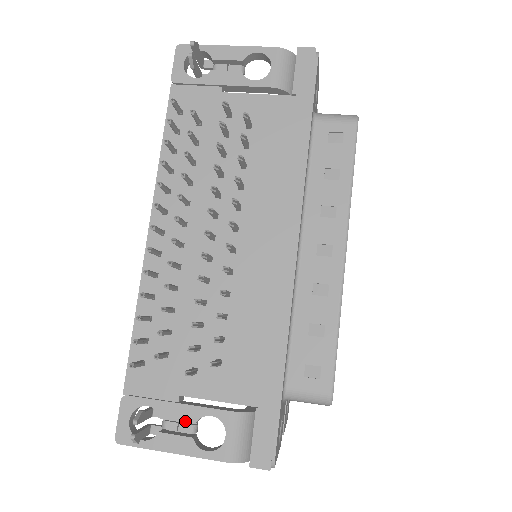
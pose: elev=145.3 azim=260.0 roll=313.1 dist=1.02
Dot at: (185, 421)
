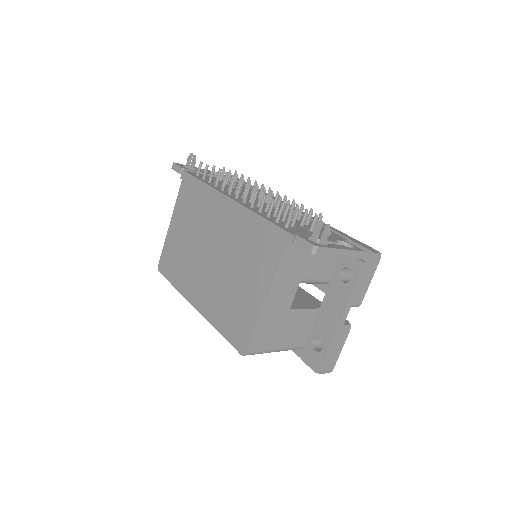
Dot at: (332, 241)
